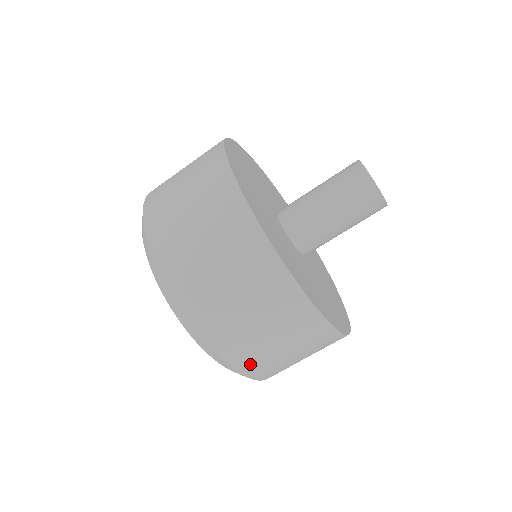
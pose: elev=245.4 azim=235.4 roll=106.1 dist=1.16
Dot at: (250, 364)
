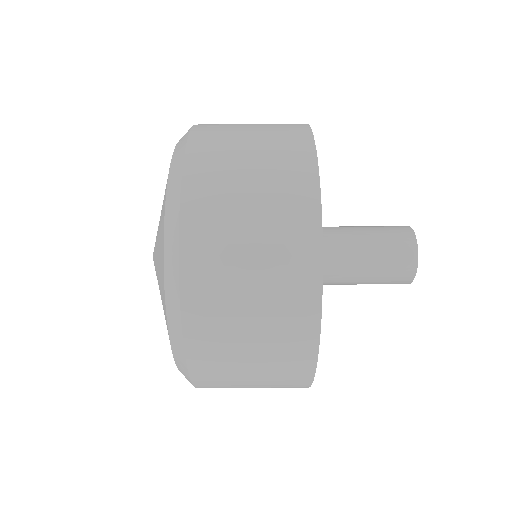
Dot at: (203, 179)
